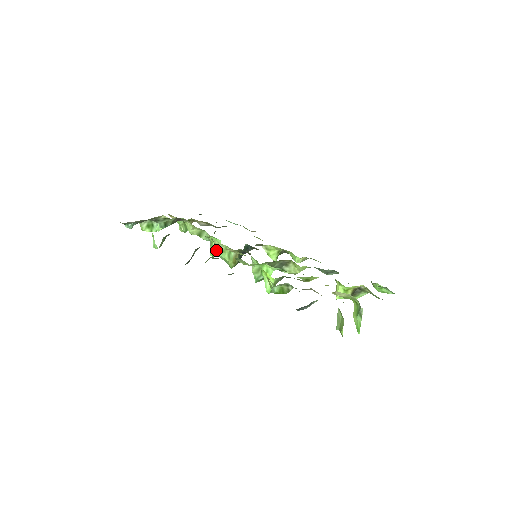
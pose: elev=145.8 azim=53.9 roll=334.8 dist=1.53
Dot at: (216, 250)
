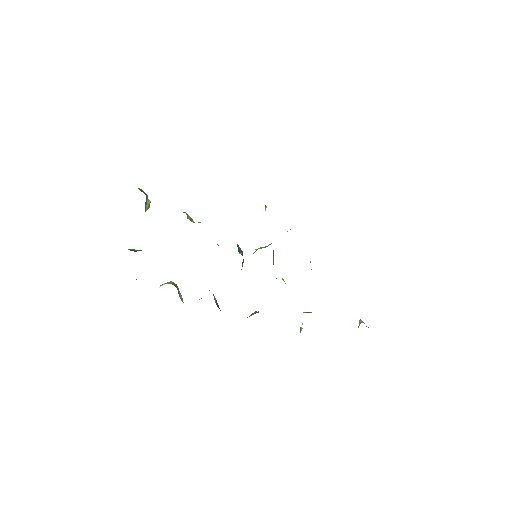
Dot at: occluded
